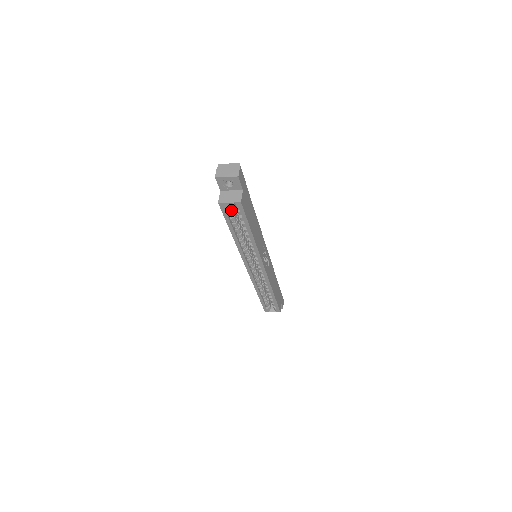
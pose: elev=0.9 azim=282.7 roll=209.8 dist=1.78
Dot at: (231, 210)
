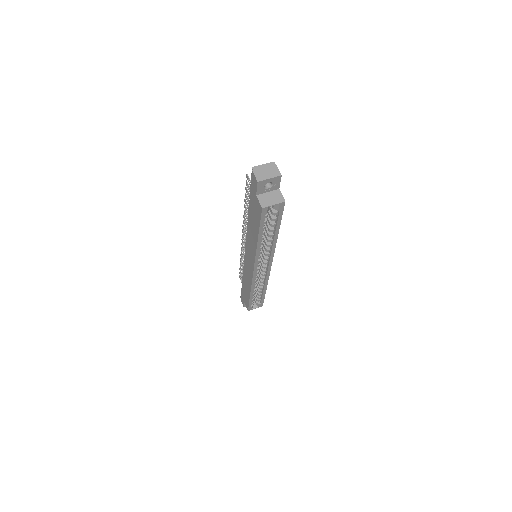
Dot at: occluded
